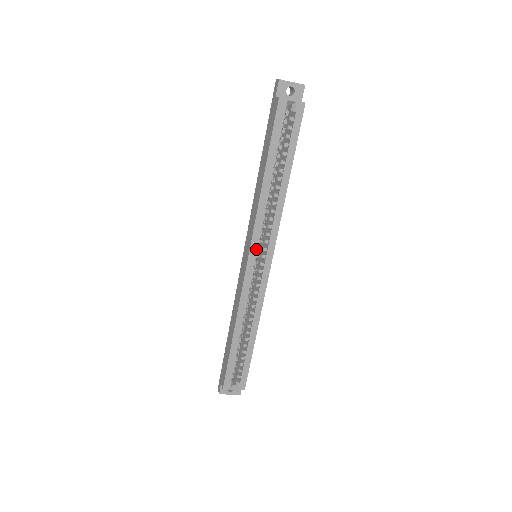
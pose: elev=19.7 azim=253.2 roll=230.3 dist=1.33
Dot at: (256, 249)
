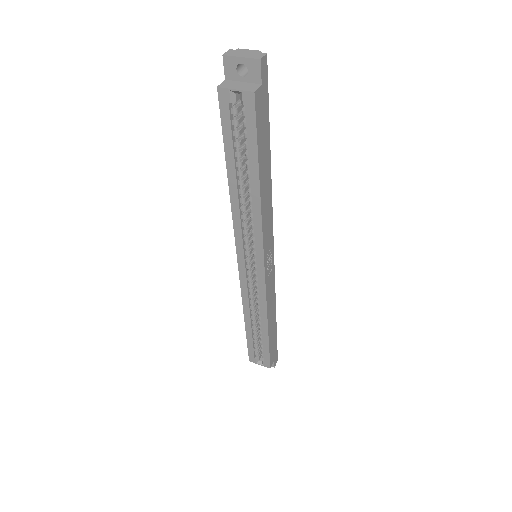
Dot at: (243, 255)
